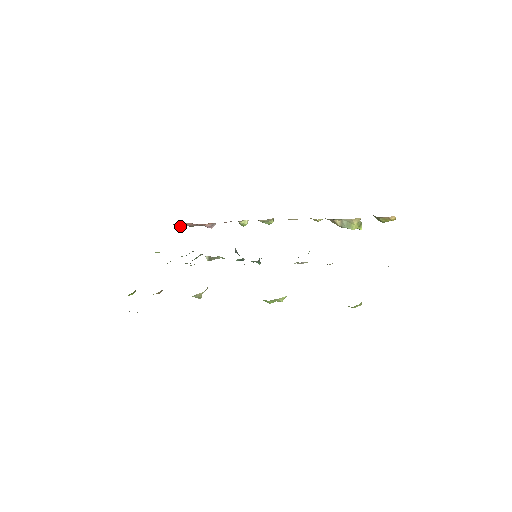
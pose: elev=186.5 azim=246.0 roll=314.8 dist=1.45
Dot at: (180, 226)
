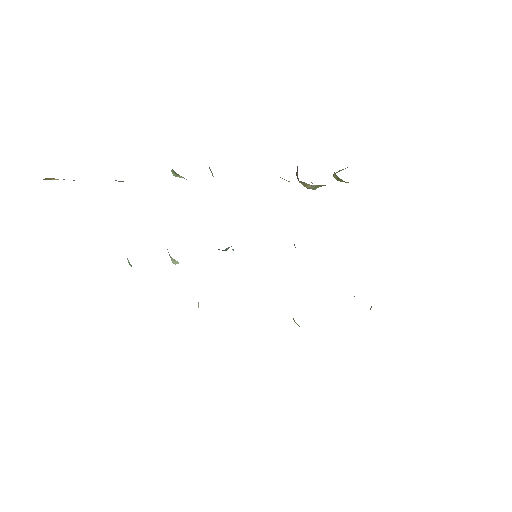
Dot at: occluded
